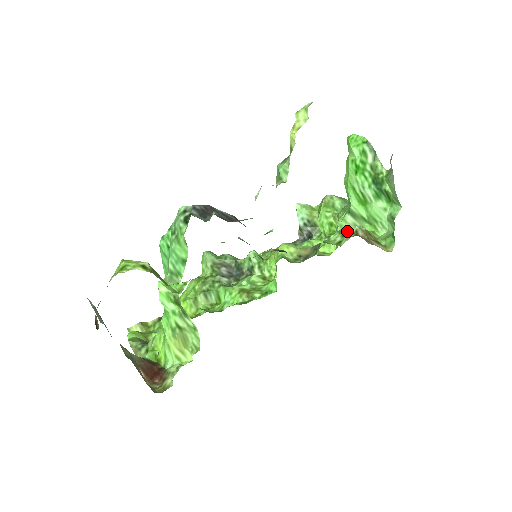
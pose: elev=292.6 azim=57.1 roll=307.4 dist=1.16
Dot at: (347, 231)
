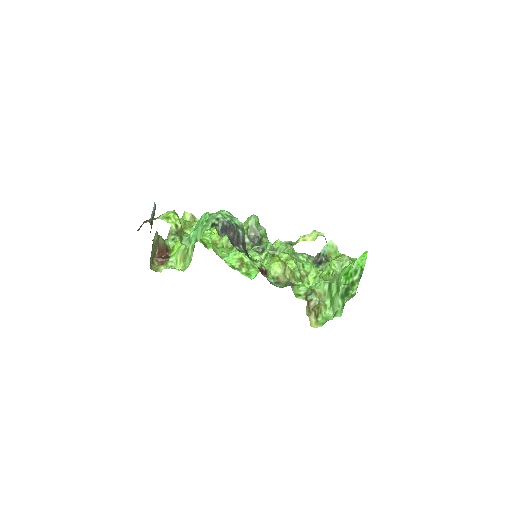
Dot at: (311, 294)
